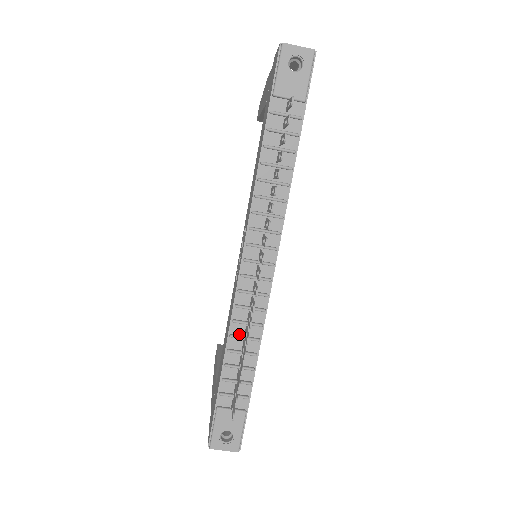
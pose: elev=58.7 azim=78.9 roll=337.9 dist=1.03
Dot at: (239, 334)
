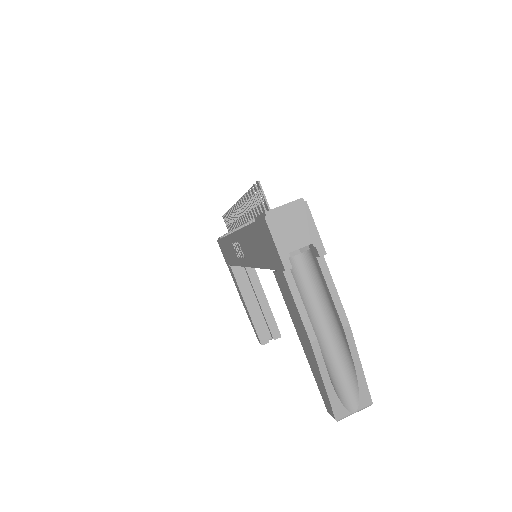
Dot at: occluded
